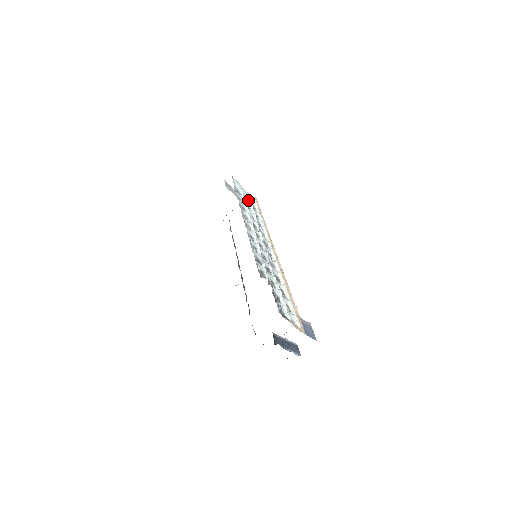
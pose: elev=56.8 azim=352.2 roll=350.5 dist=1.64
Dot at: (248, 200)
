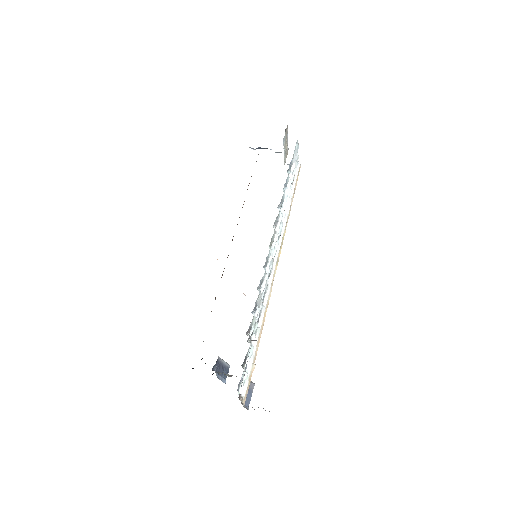
Dot at: (292, 176)
